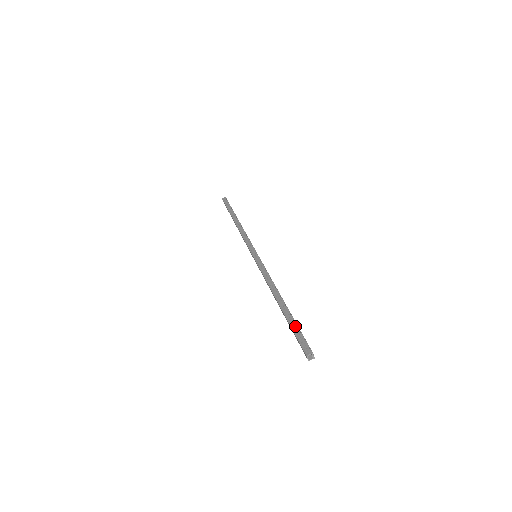
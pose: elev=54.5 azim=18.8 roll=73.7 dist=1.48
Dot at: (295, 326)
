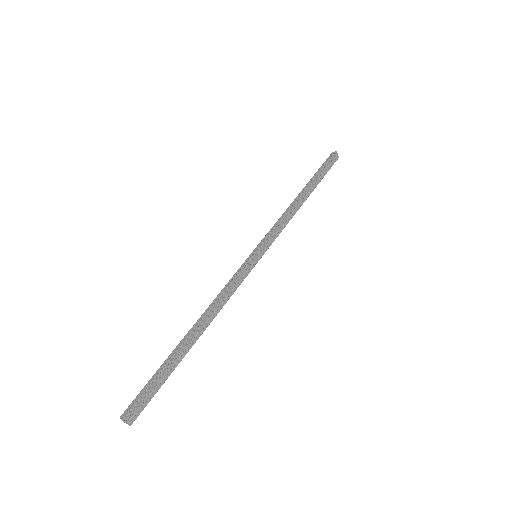
Dot at: (157, 375)
